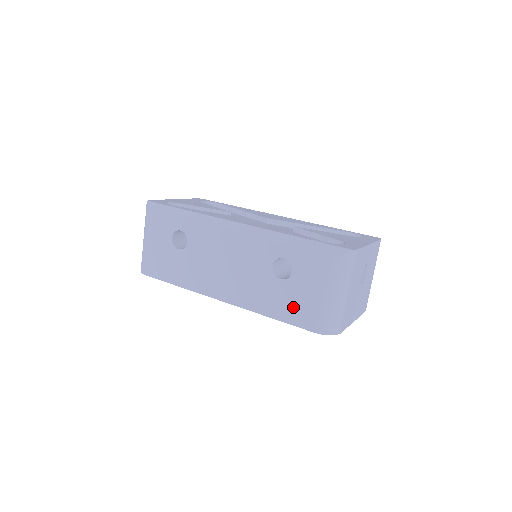
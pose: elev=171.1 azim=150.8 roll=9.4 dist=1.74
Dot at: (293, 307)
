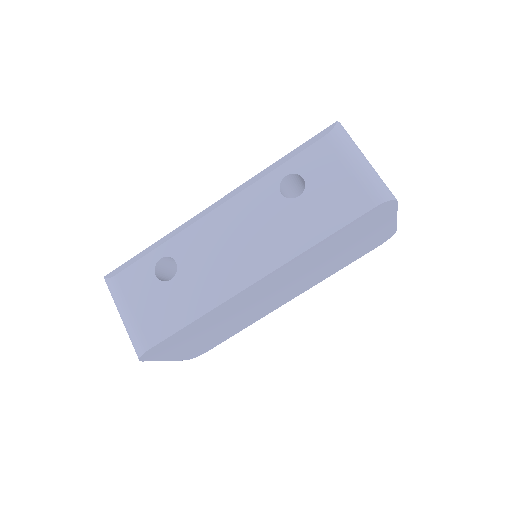
Dot at: (333, 207)
